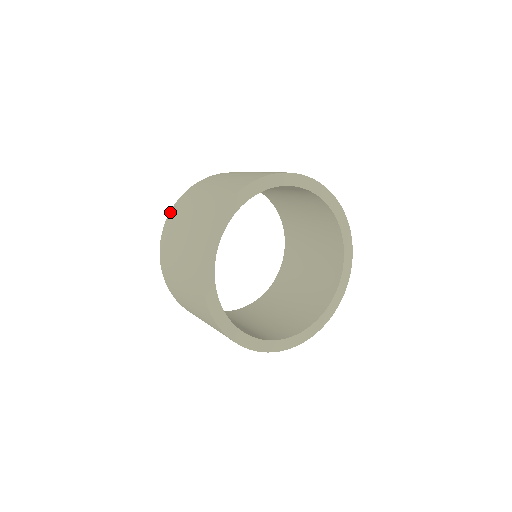
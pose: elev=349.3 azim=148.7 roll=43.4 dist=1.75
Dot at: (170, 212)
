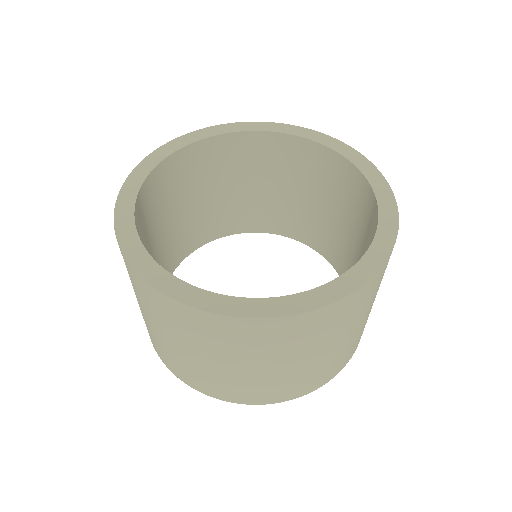
Dot at: occluded
